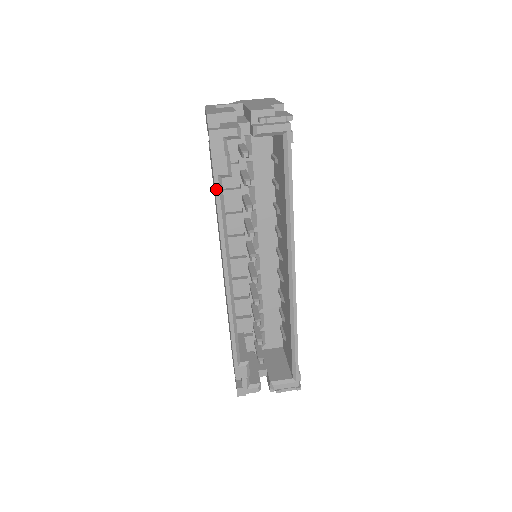
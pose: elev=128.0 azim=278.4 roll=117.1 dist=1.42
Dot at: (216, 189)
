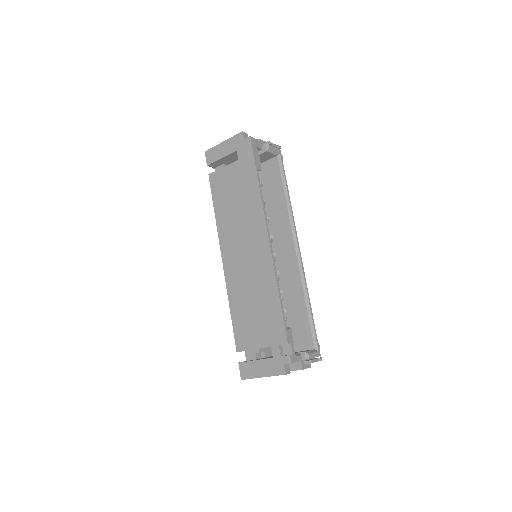
Dot at: (257, 173)
